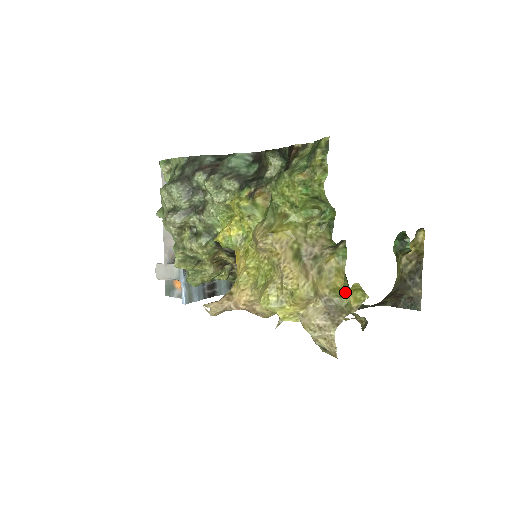
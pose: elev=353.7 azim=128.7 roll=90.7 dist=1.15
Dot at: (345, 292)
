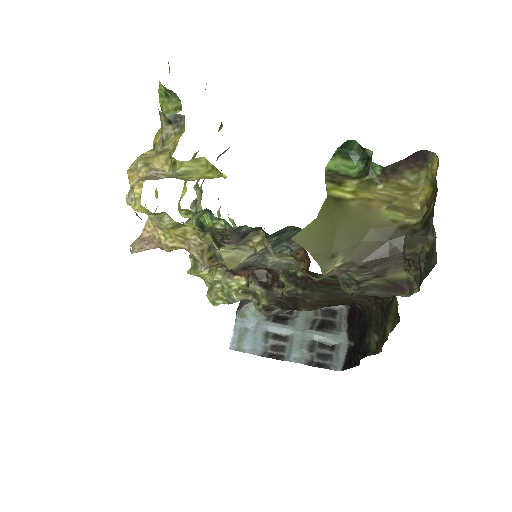
Dot at: (171, 156)
